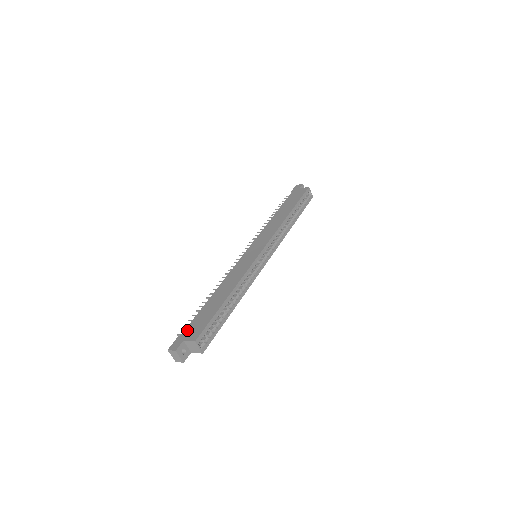
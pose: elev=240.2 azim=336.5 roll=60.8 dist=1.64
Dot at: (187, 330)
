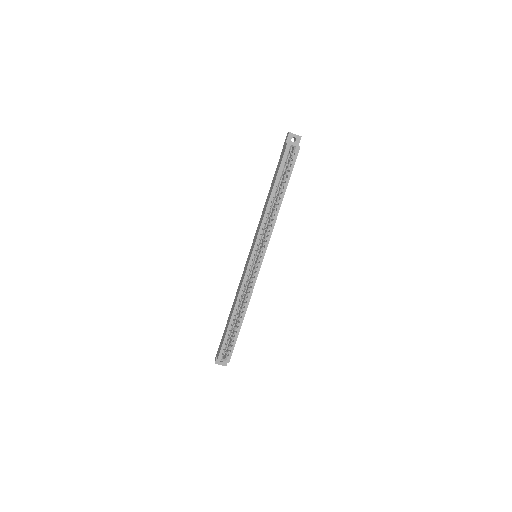
Dot at: (220, 344)
